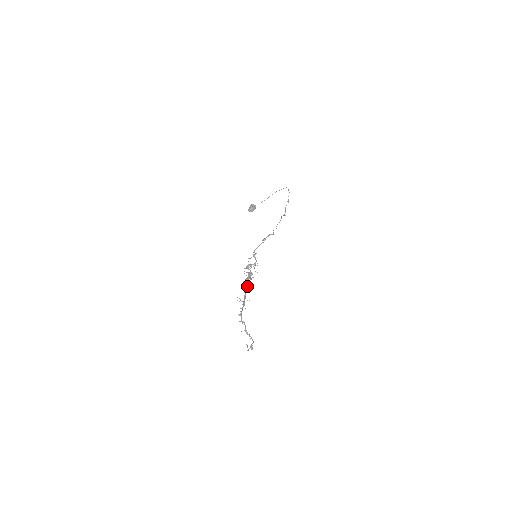
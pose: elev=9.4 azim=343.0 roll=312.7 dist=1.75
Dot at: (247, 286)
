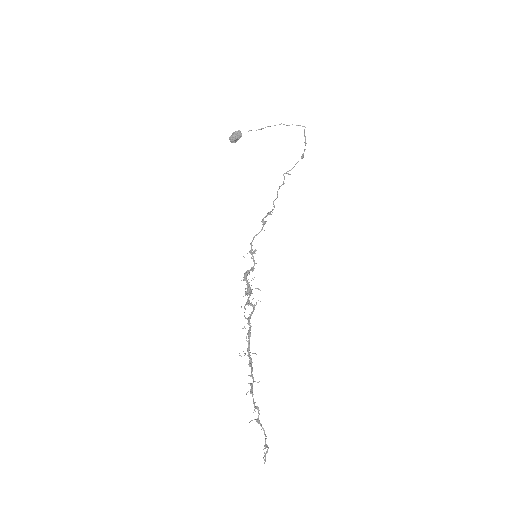
Dot at: occluded
